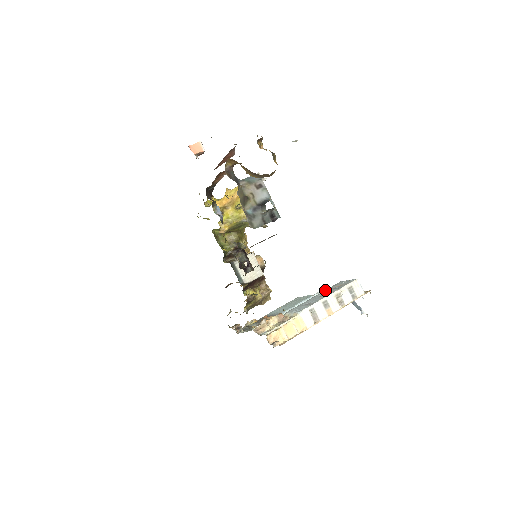
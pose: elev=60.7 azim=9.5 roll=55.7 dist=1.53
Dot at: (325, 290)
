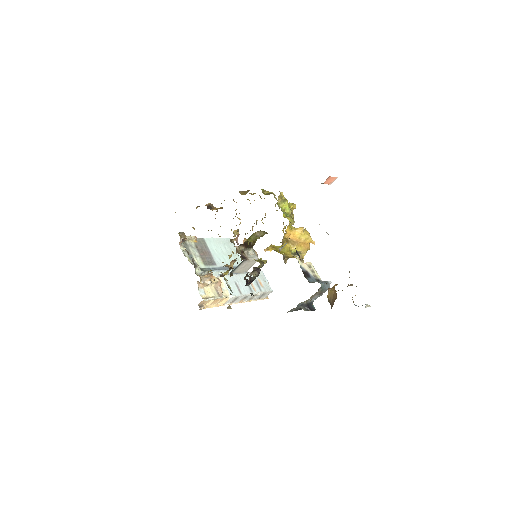
Dot at: occluded
